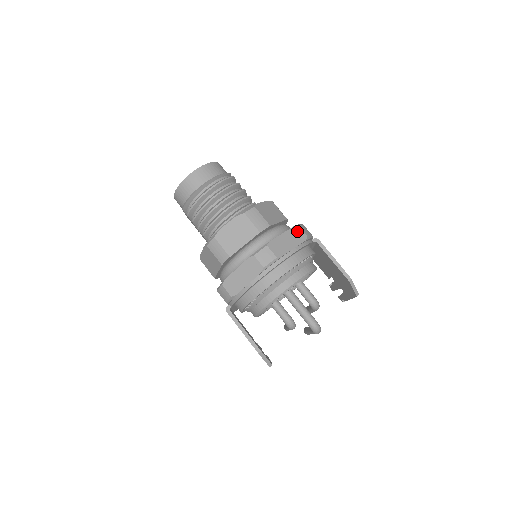
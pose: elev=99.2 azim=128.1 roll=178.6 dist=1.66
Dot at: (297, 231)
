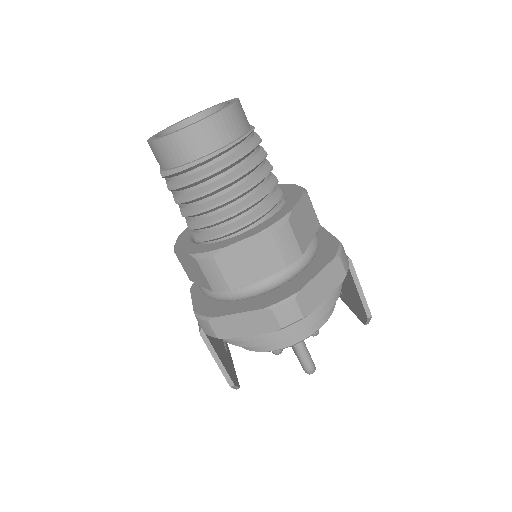
Dot at: (336, 266)
